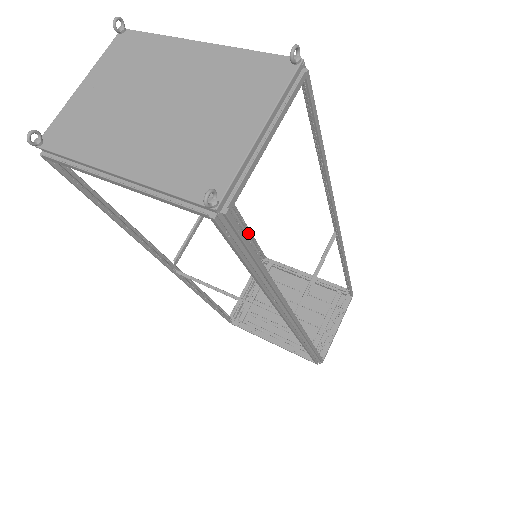
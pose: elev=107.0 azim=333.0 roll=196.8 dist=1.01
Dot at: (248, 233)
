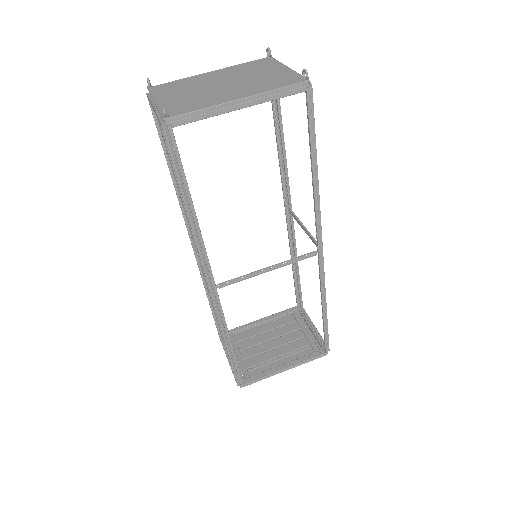
Dot at: (211, 298)
